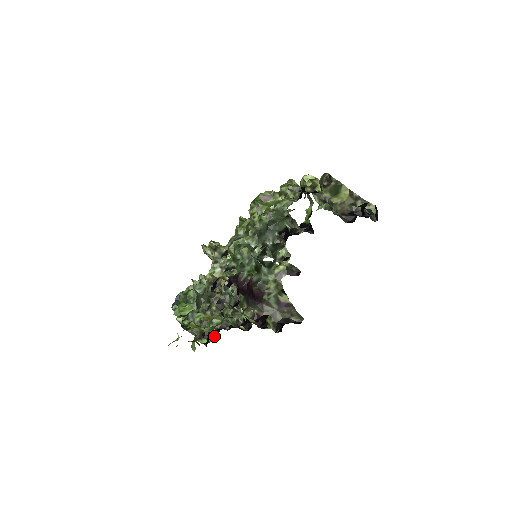
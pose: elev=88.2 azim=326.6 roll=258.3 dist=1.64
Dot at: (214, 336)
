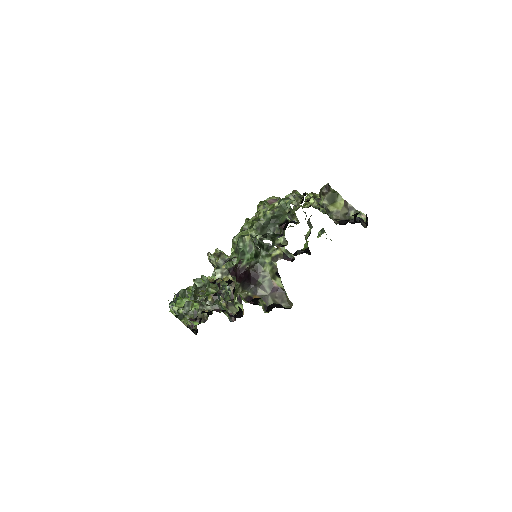
Dot at: (206, 317)
